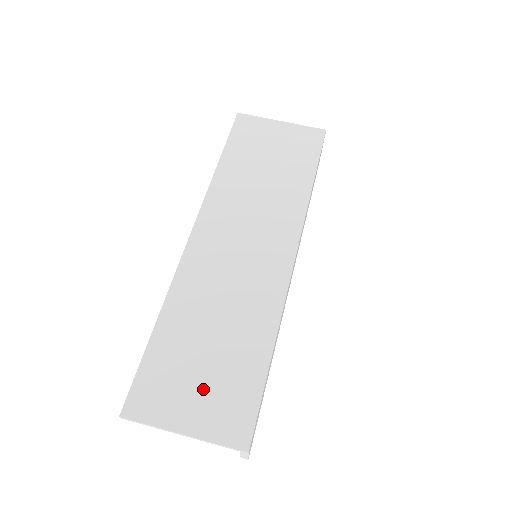
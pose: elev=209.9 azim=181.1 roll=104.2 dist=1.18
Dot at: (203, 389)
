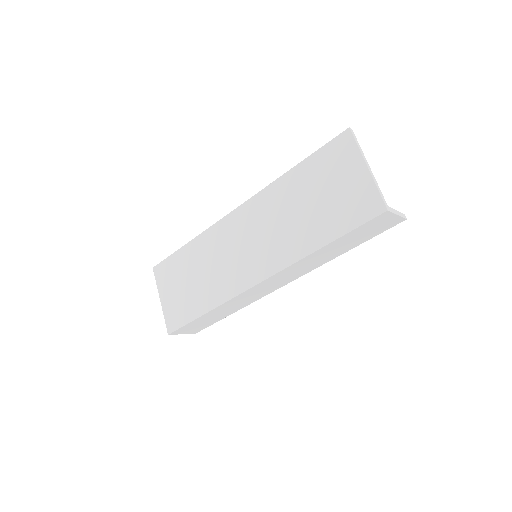
Dot at: (177, 293)
